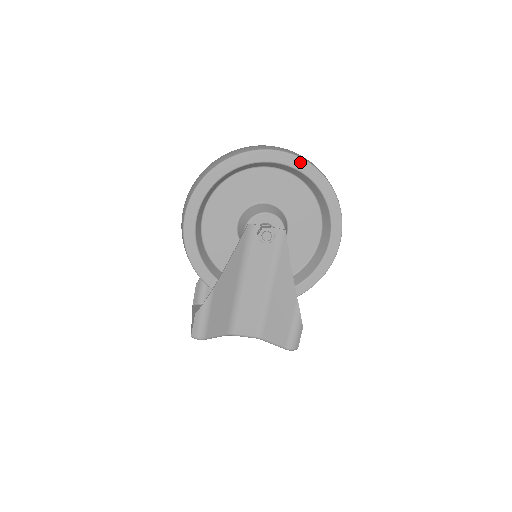
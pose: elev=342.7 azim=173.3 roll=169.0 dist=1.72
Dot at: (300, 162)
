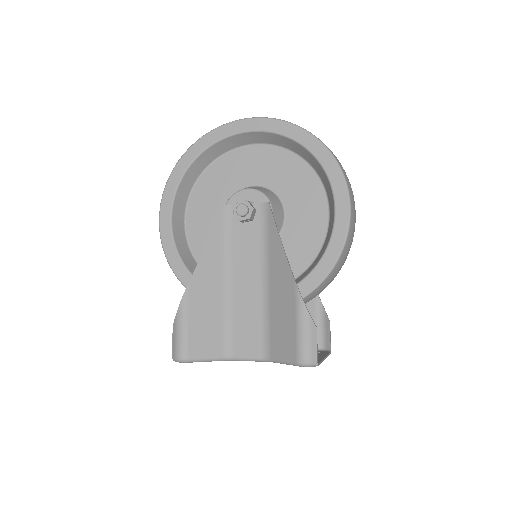
Dot at: (272, 123)
